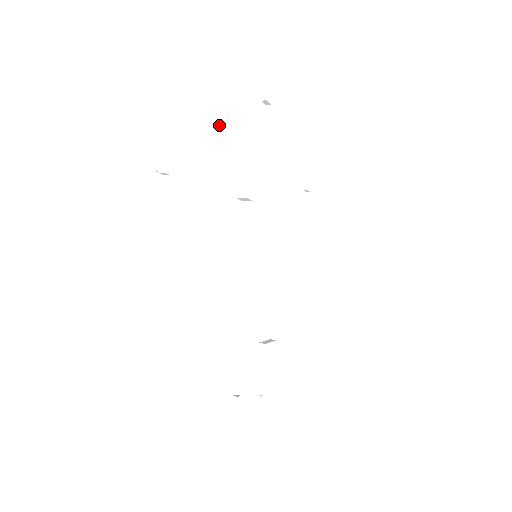
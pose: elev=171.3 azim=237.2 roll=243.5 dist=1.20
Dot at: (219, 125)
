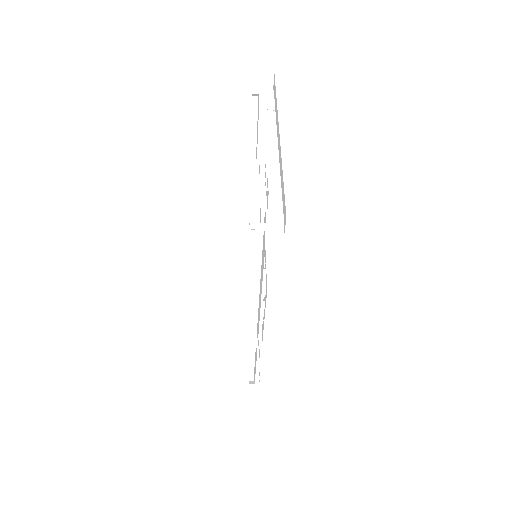
Dot at: (272, 153)
